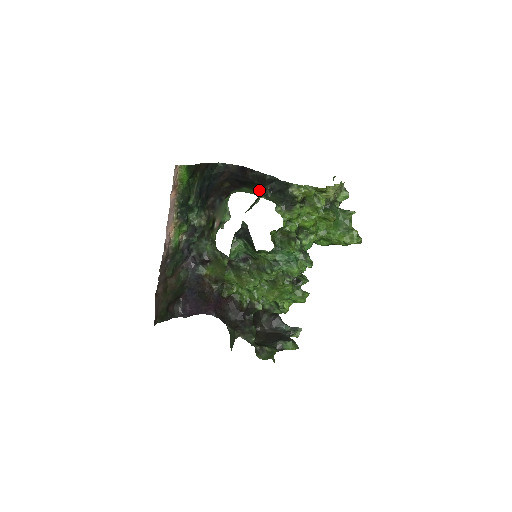
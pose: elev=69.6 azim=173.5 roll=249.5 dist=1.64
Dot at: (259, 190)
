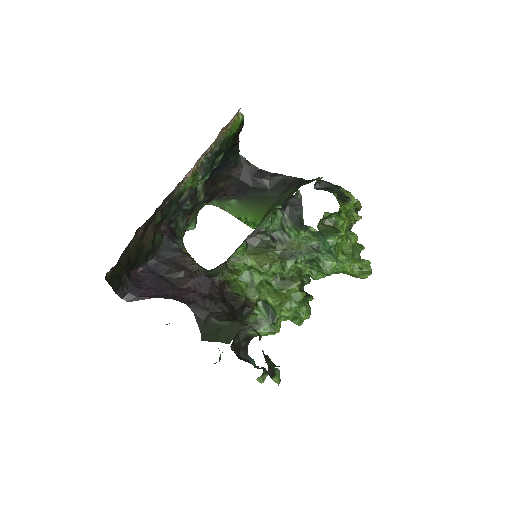
Dot at: (252, 207)
